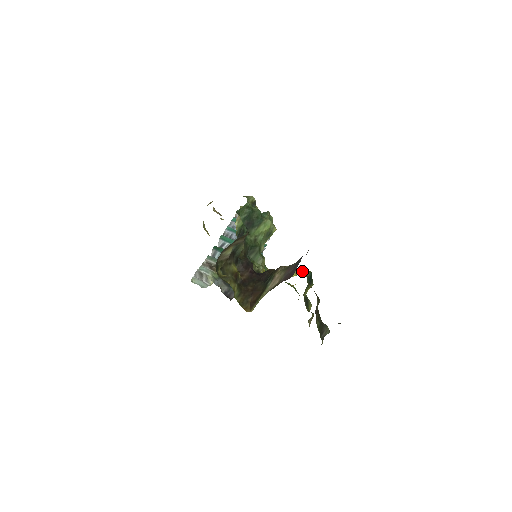
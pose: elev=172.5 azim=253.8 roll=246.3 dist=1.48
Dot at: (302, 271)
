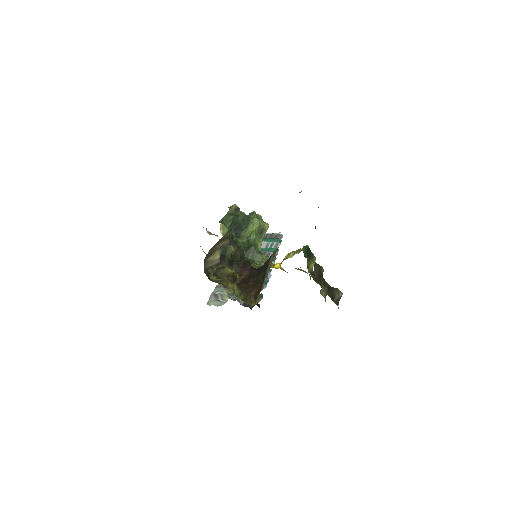
Dot at: occluded
